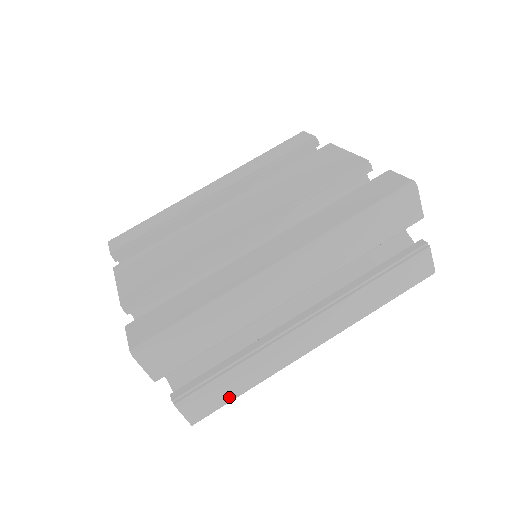
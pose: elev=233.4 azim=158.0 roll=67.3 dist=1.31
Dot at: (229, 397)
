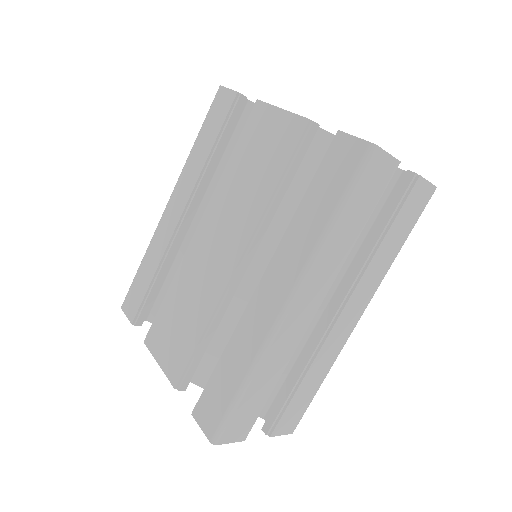
Dot at: (309, 400)
